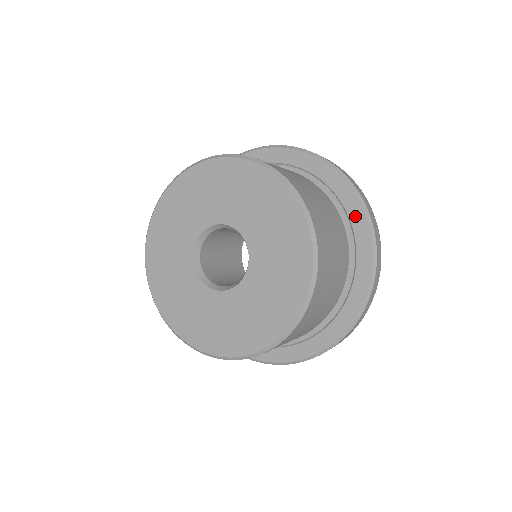
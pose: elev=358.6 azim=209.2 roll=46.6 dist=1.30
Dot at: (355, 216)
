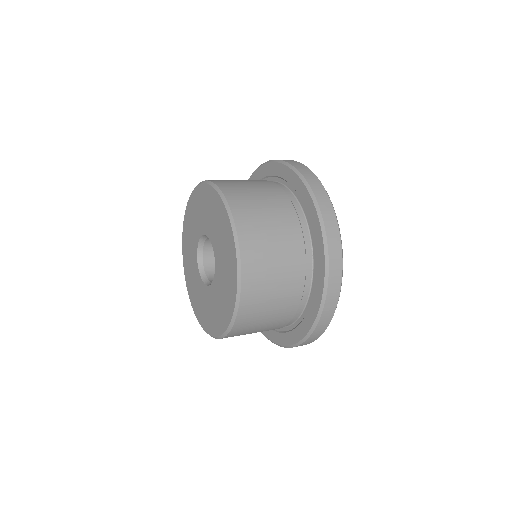
Dot at: (312, 216)
